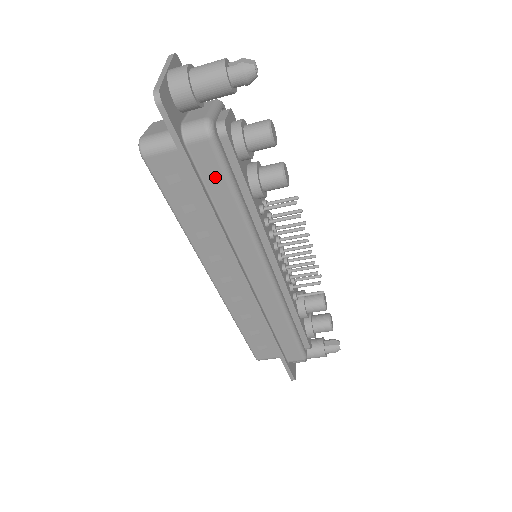
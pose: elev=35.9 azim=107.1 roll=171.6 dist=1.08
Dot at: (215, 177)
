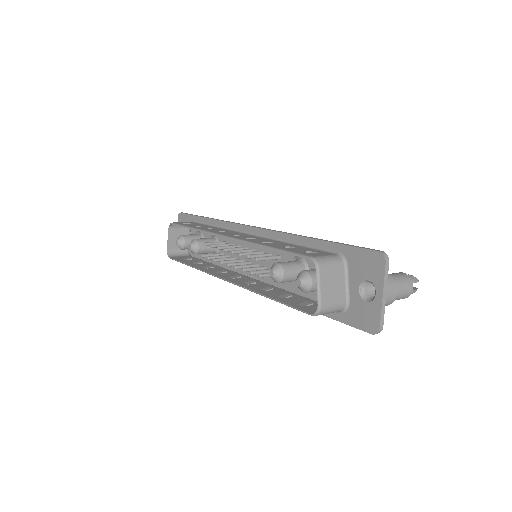
Dot at: occluded
